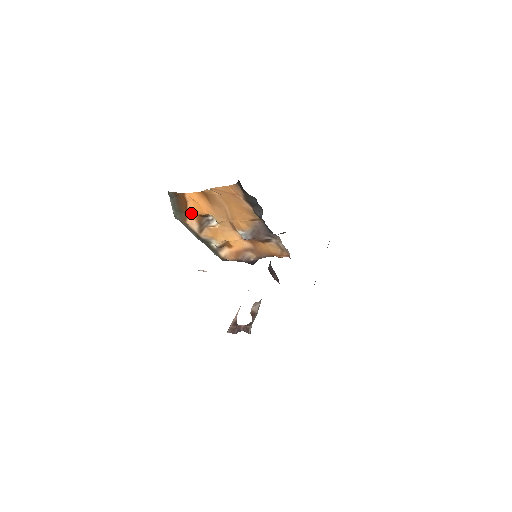
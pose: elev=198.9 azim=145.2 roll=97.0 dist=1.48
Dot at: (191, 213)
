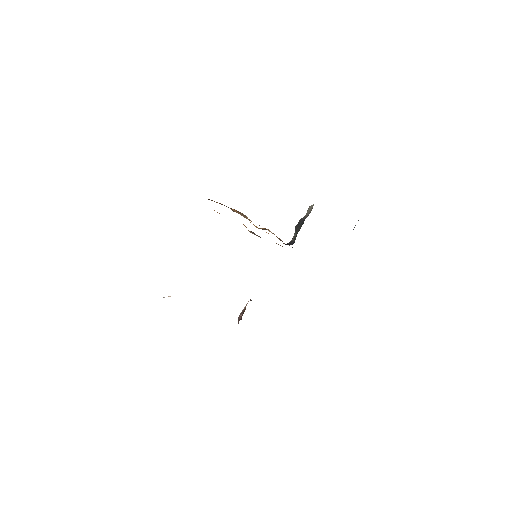
Dot at: (231, 208)
